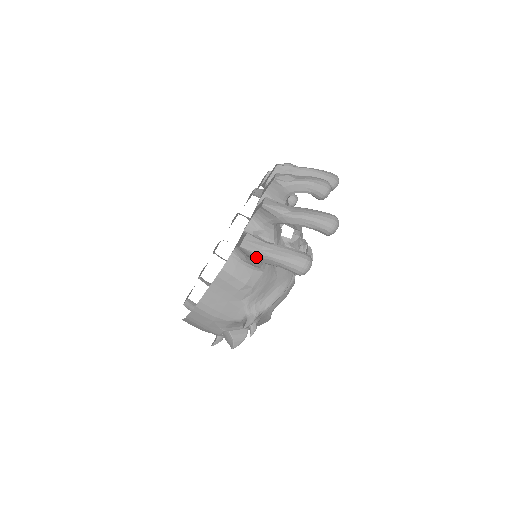
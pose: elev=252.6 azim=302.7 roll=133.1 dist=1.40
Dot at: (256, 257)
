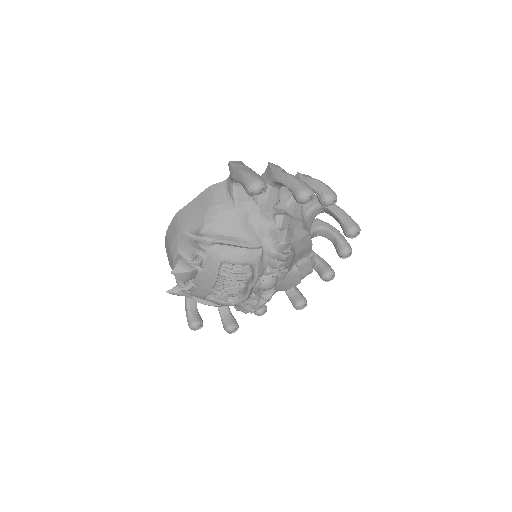
Dot at: (232, 172)
